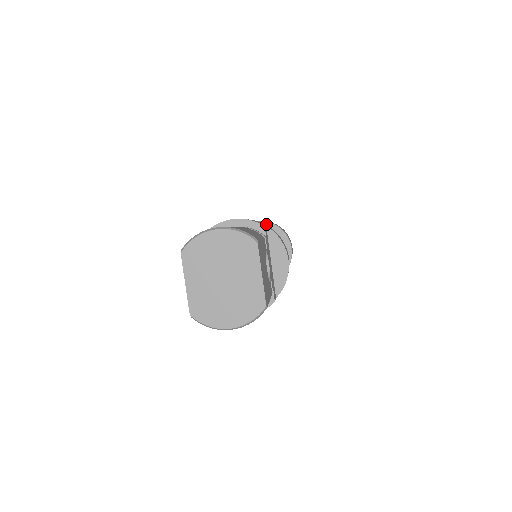
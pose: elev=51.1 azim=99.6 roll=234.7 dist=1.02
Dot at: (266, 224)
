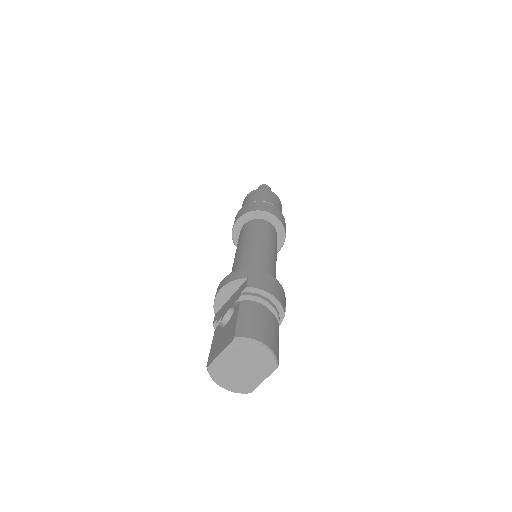
Dot at: (279, 223)
